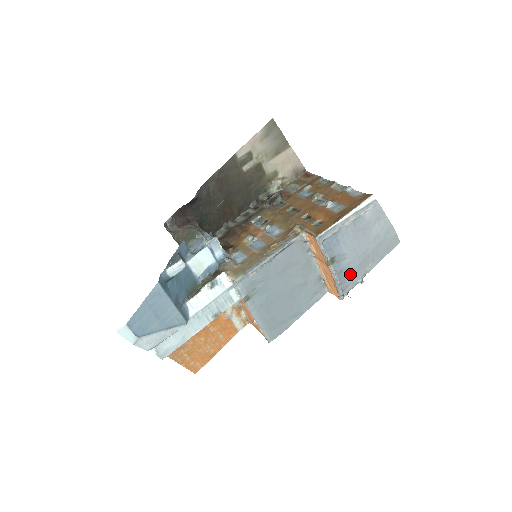
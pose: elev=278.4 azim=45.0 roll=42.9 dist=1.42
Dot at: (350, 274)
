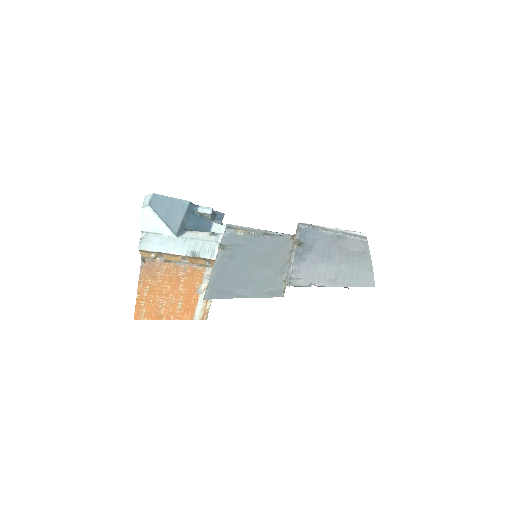
Dot at: (307, 268)
